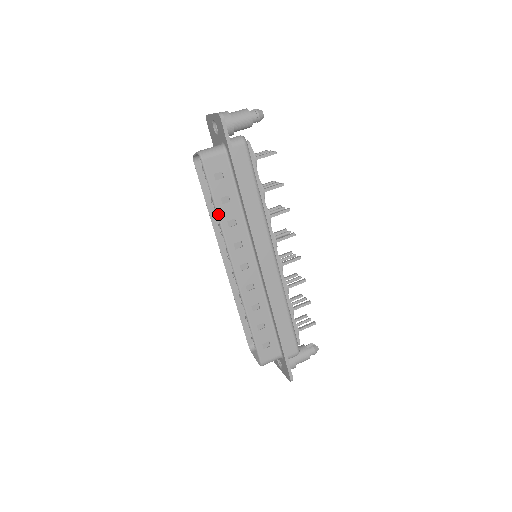
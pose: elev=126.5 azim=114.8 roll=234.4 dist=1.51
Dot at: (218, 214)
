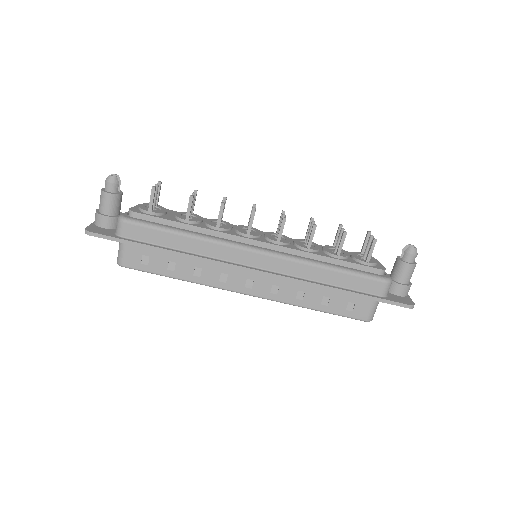
Dot at: occluded
